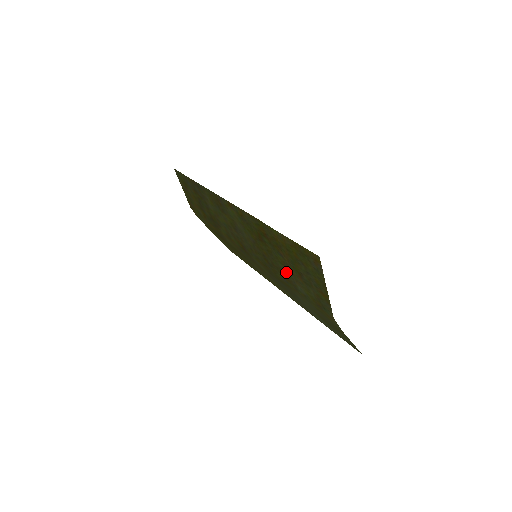
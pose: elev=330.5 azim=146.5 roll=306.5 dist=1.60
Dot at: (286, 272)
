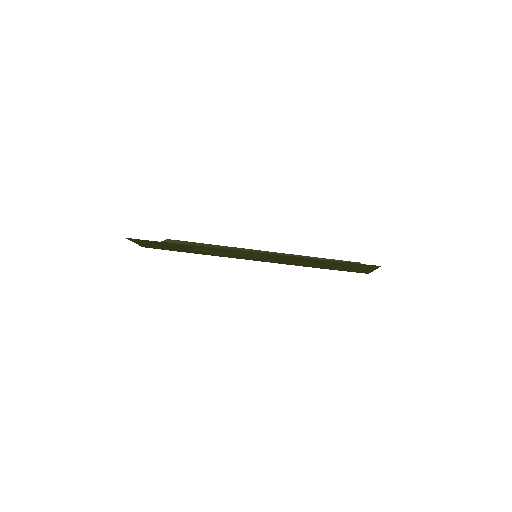
Dot at: (316, 266)
